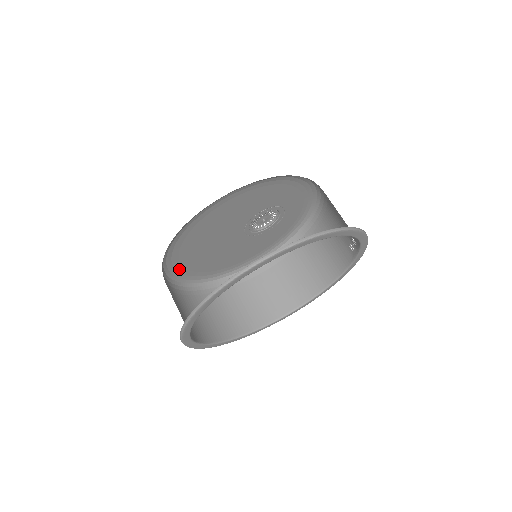
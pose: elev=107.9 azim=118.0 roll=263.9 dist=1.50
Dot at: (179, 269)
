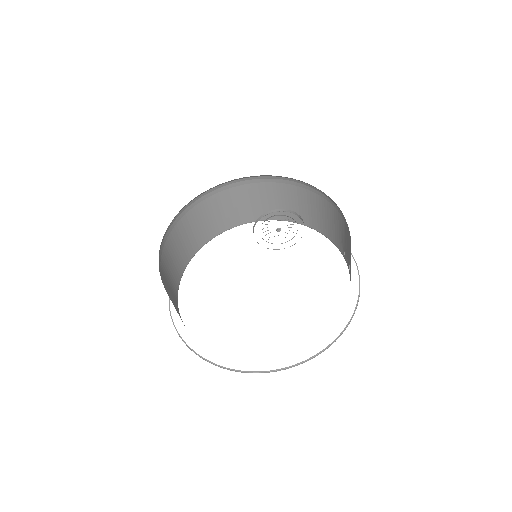
Dot at: occluded
